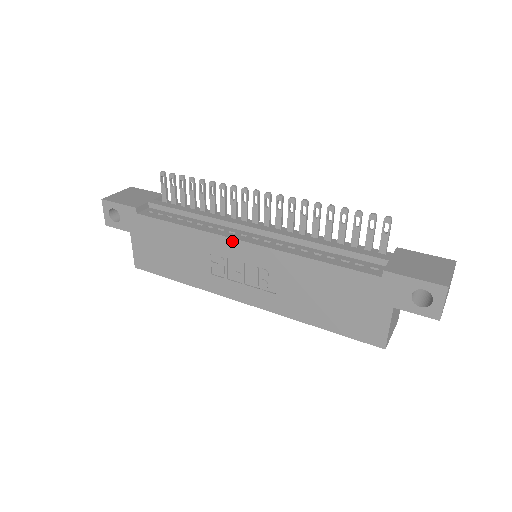
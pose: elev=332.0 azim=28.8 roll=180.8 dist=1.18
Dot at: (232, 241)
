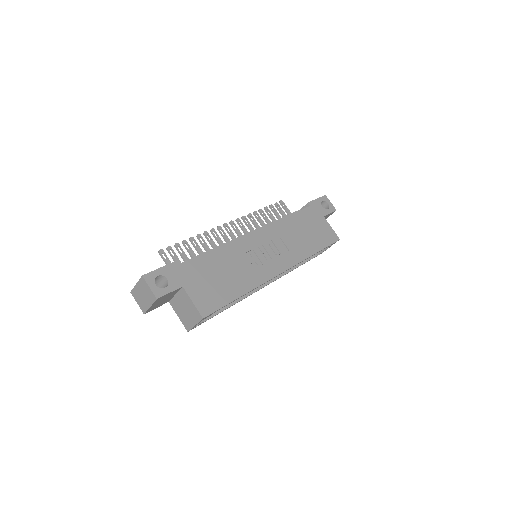
Dot at: (249, 236)
